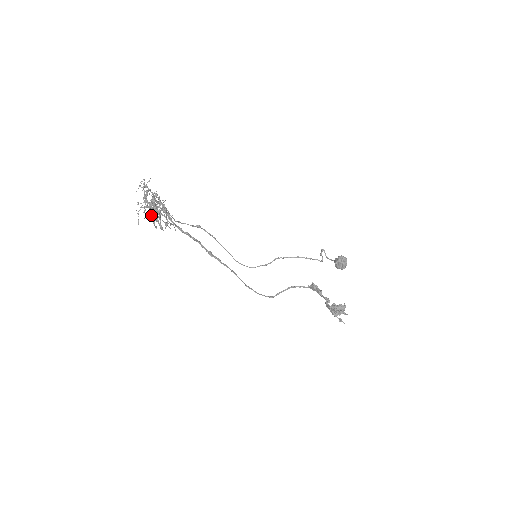
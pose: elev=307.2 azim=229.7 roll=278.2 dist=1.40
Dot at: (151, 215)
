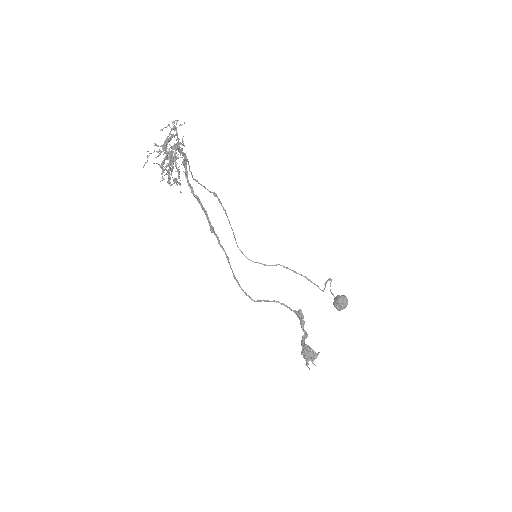
Dot at: (164, 163)
